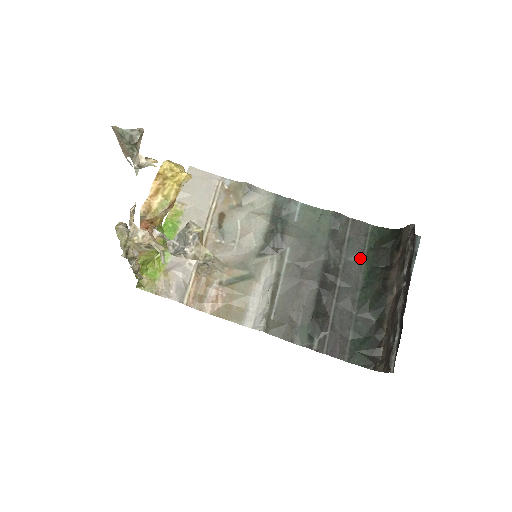
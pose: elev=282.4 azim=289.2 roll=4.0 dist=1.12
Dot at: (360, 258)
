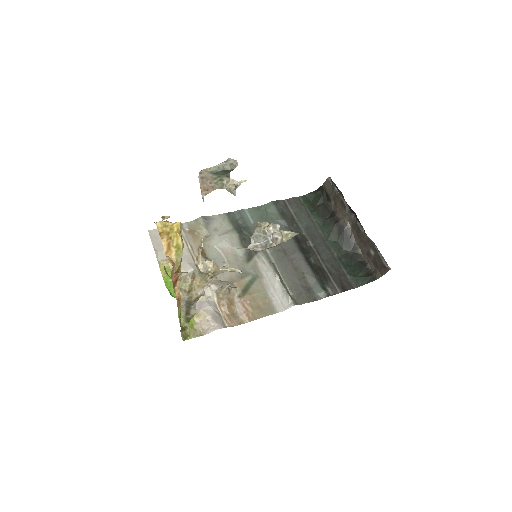
Dot at: (311, 220)
